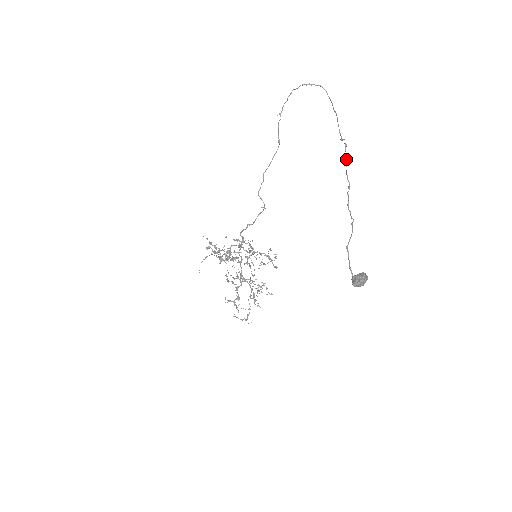
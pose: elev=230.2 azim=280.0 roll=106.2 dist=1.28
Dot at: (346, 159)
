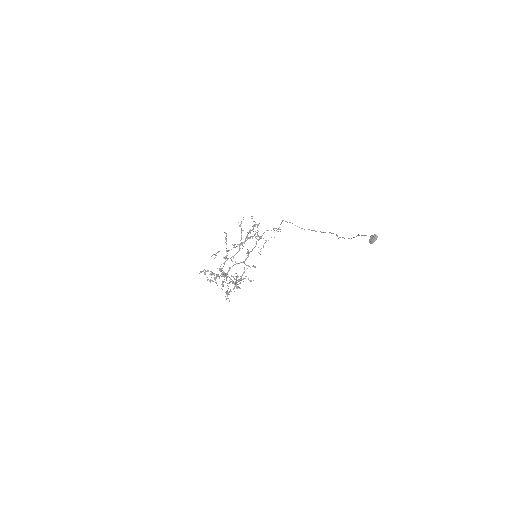
Dot at: (333, 233)
